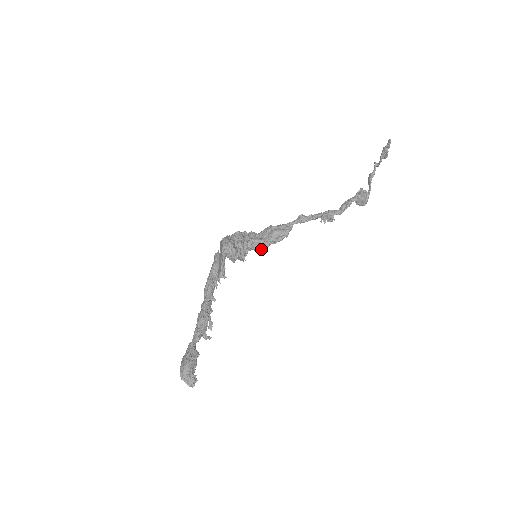
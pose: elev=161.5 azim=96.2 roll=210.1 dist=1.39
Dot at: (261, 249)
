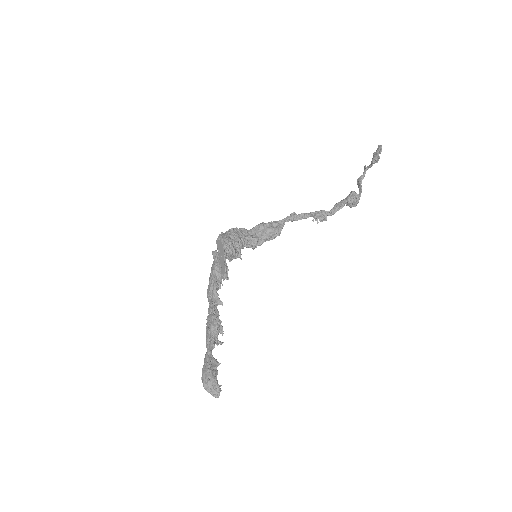
Dot at: (255, 247)
